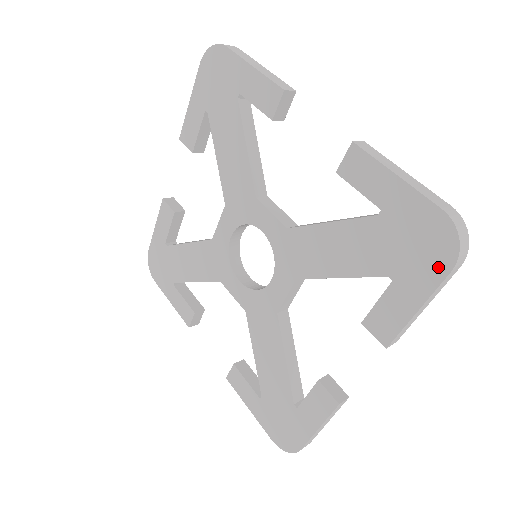
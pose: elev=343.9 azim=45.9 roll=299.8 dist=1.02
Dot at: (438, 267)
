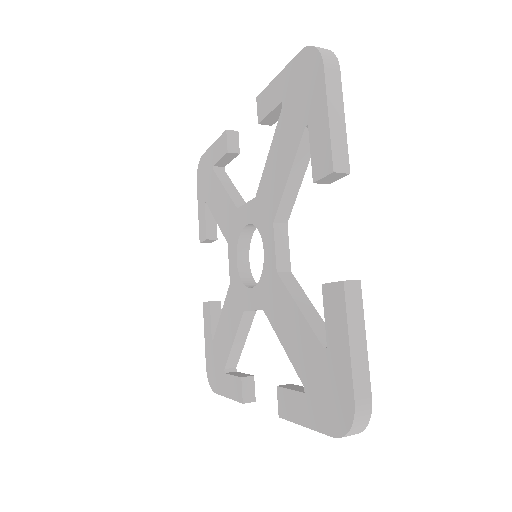
Dot at: (329, 425)
